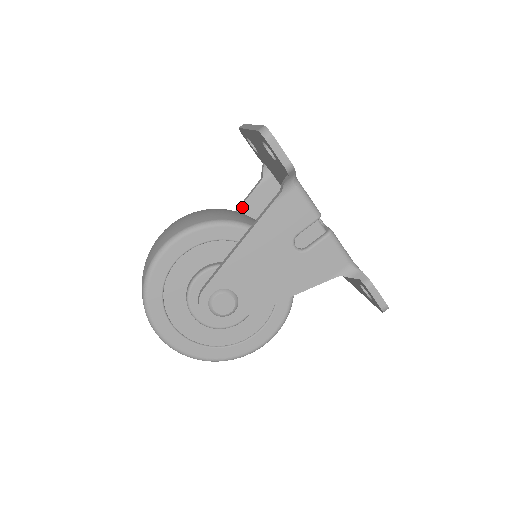
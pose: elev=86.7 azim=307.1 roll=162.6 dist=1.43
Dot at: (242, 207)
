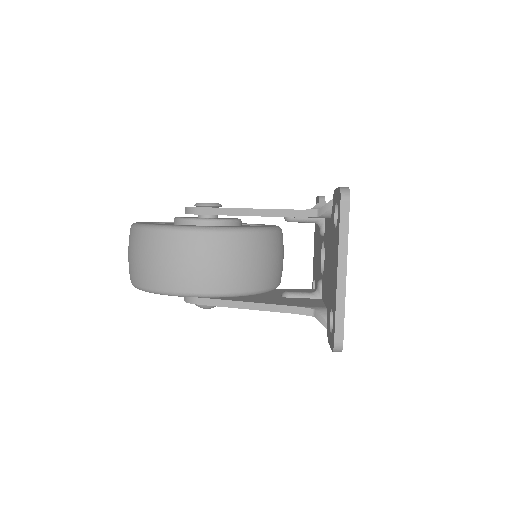
Dot at: (274, 289)
